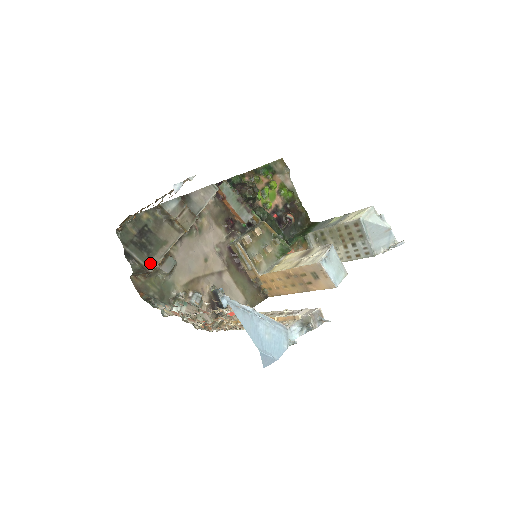
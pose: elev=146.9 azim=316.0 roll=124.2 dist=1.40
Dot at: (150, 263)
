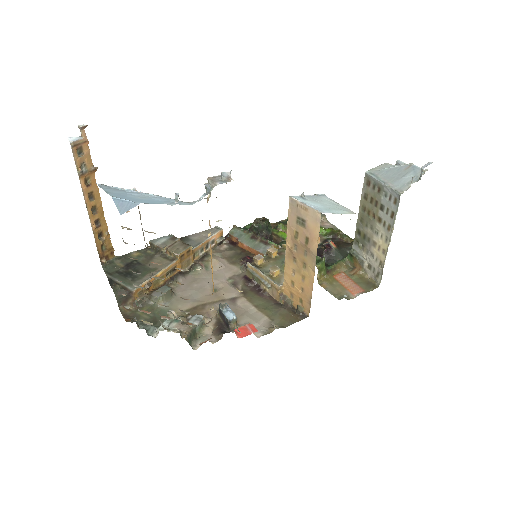
Dot at: occluded
